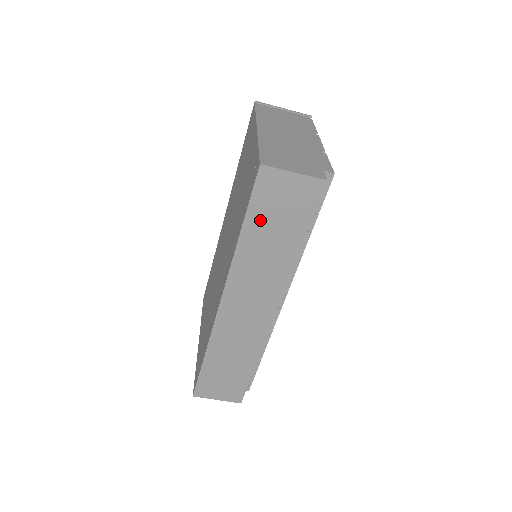
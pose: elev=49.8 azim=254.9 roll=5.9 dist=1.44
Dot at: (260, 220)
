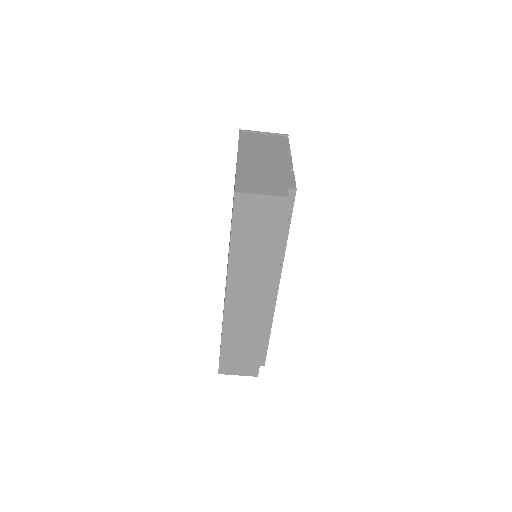
Dot at: (243, 232)
